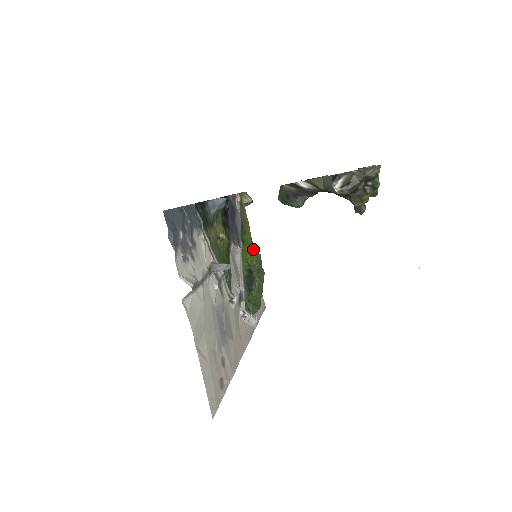
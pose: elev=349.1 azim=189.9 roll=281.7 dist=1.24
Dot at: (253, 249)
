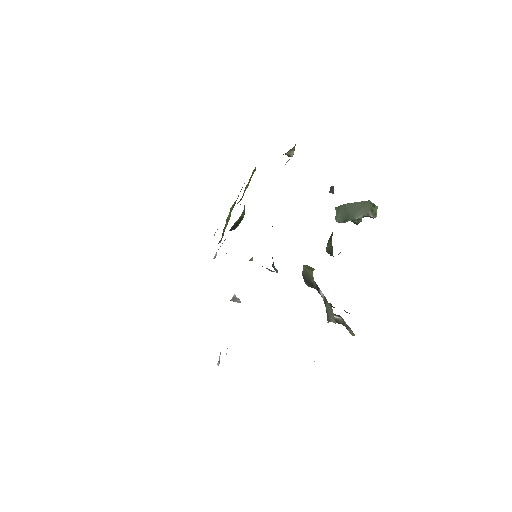
Dot at: occluded
